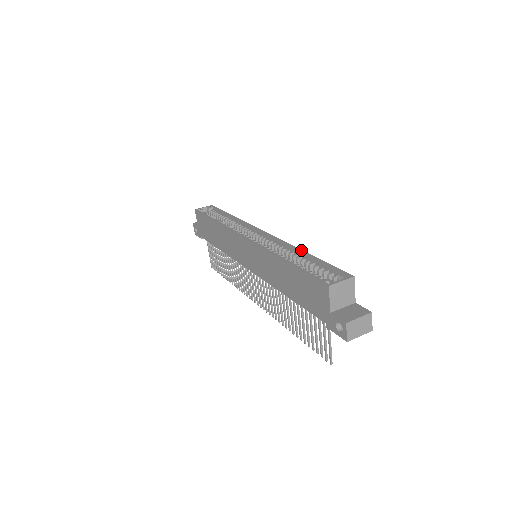
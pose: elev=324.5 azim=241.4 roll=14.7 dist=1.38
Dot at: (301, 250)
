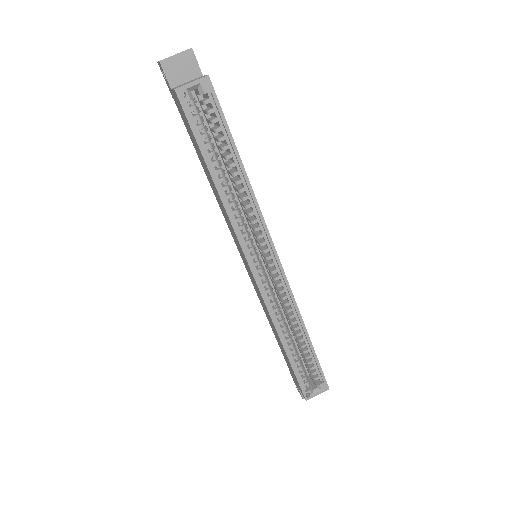
Dot at: (305, 329)
